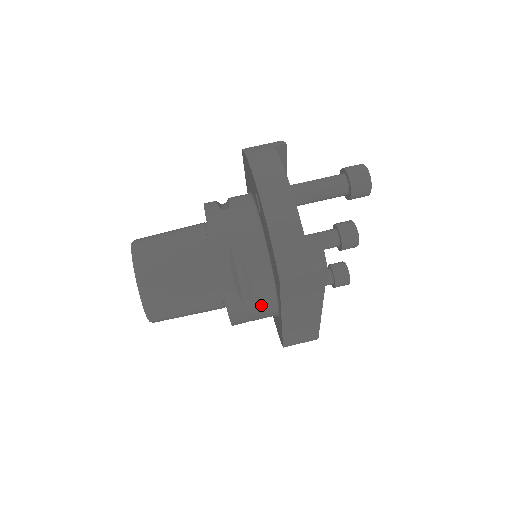
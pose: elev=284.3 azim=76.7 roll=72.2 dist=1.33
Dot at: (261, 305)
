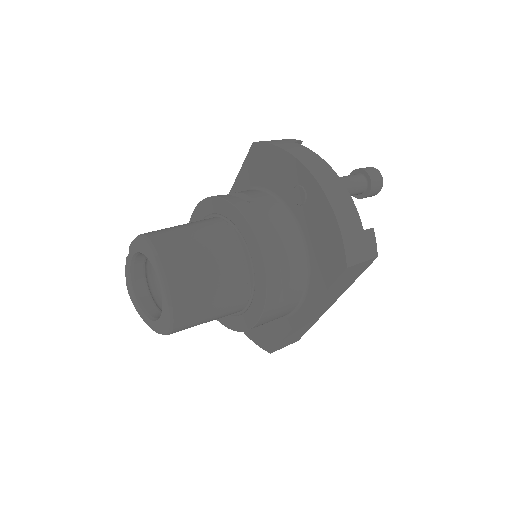
Dot at: (290, 303)
